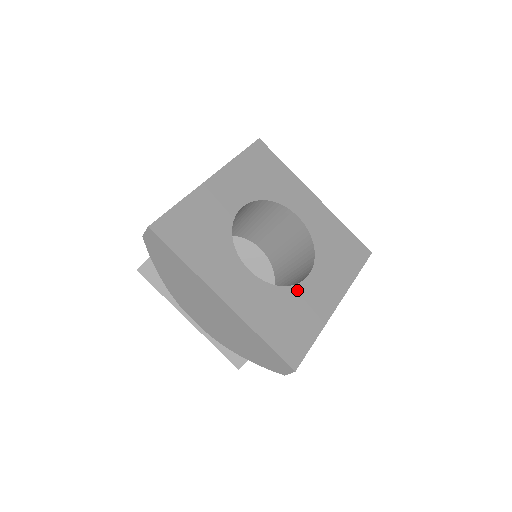
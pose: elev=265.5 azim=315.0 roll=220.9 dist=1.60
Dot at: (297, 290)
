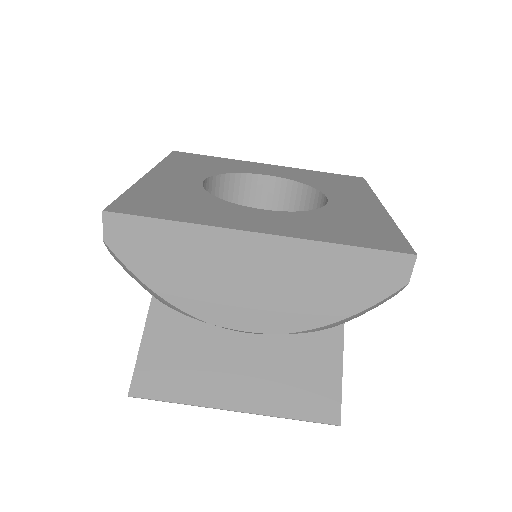
Dot at: (331, 209)
